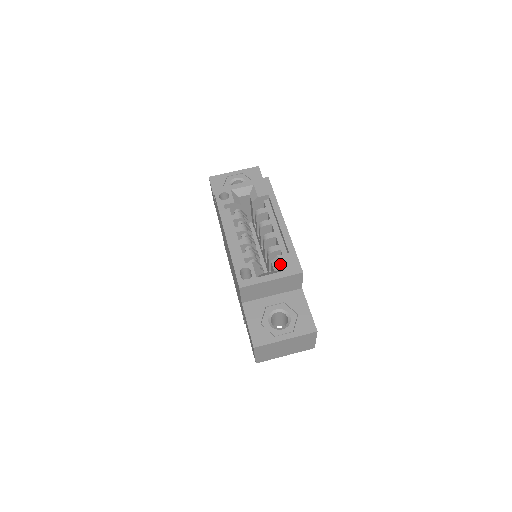
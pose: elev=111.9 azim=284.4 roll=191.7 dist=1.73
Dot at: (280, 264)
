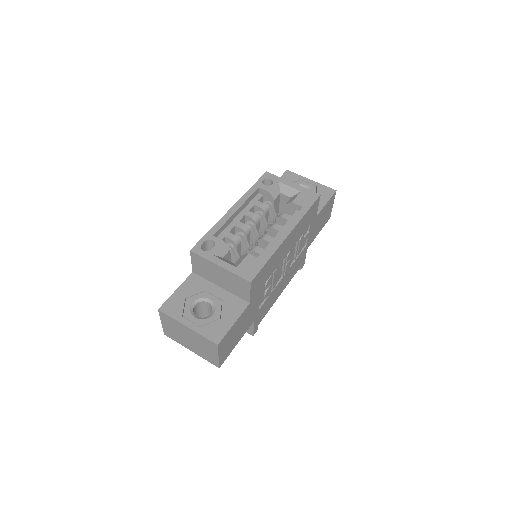
Dot at: (242, 261)
